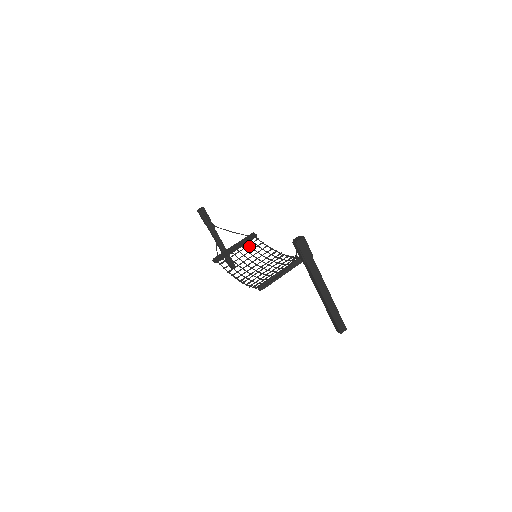
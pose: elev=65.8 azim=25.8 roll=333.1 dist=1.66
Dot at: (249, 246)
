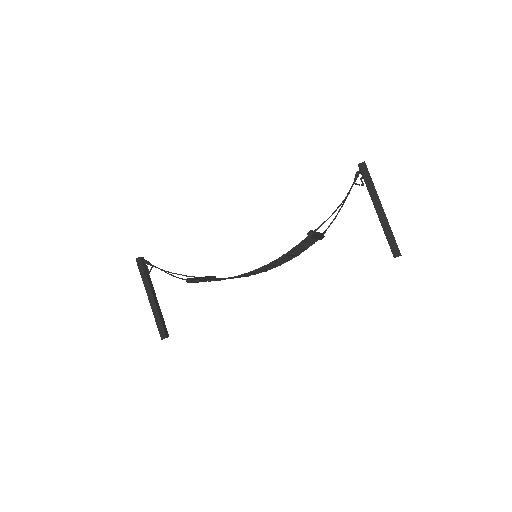
Dot at: occluded
